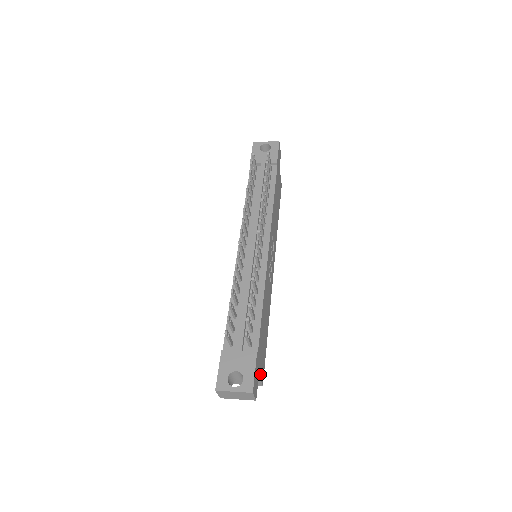
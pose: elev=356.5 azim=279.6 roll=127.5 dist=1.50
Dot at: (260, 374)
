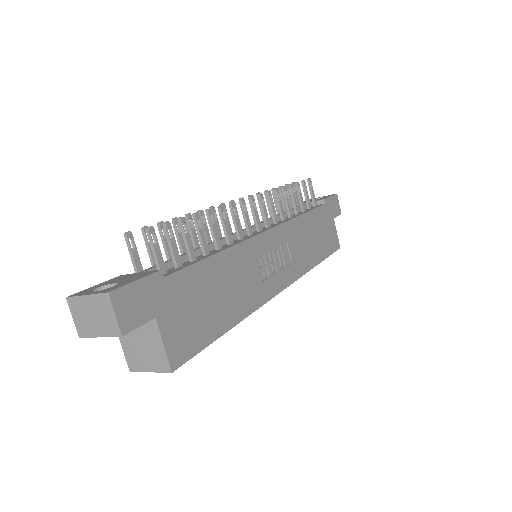
Dot at: (165, 331)
